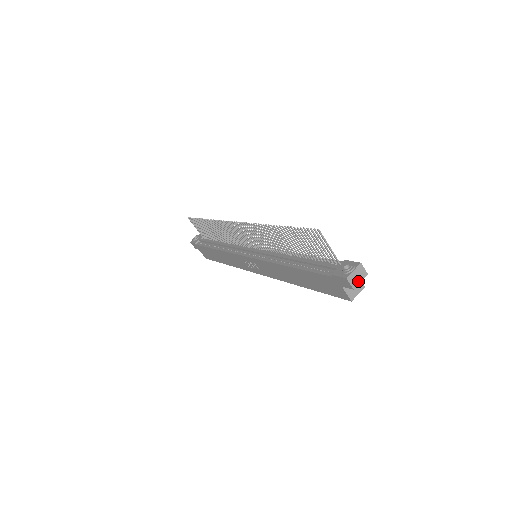
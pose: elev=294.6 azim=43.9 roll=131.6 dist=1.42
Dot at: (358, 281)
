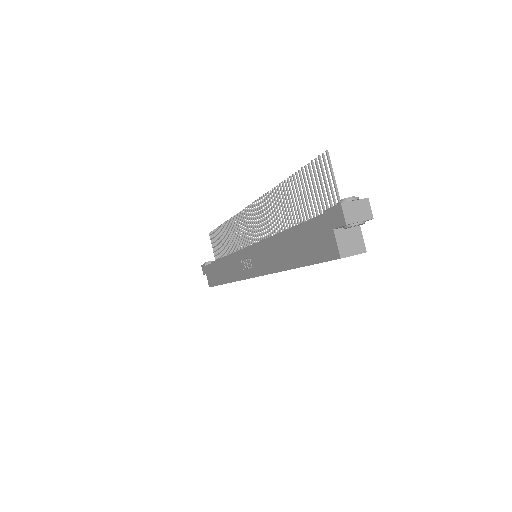
Dot at: (356, 218)
